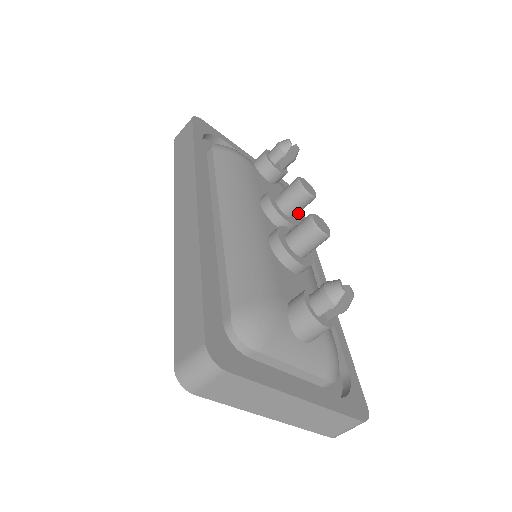
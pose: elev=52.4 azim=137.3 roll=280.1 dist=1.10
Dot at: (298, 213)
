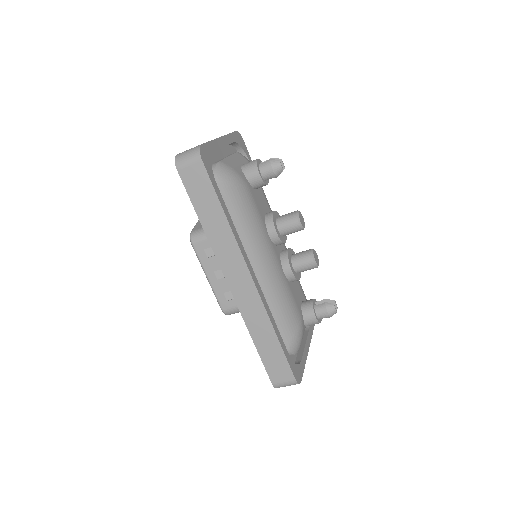
Dot at: occluded
